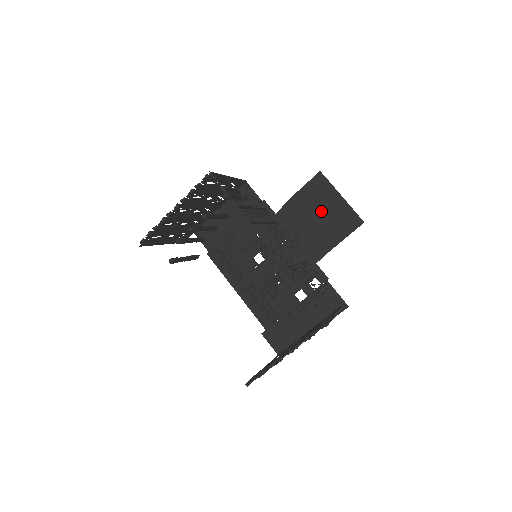
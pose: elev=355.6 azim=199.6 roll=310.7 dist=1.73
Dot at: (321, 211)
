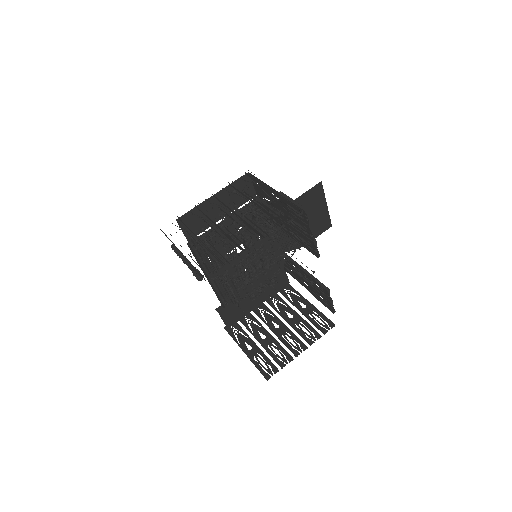
Dot at: (310, 215)
